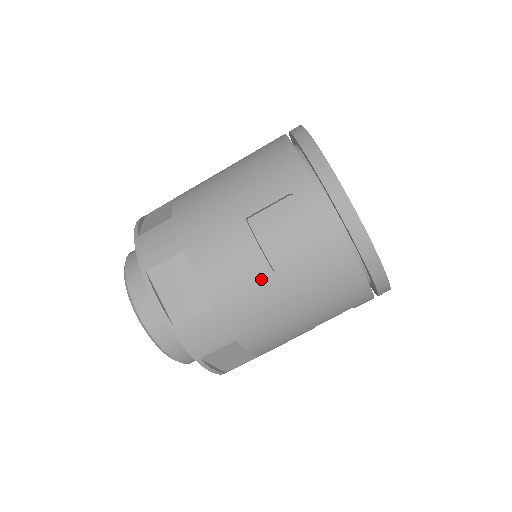
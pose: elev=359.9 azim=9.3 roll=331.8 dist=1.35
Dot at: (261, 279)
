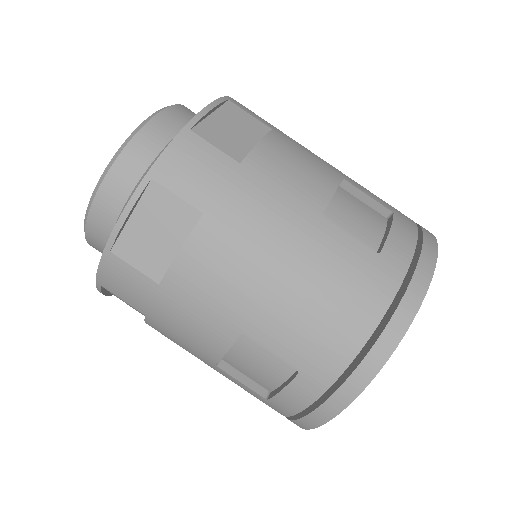
Dot at: (306, 205)
